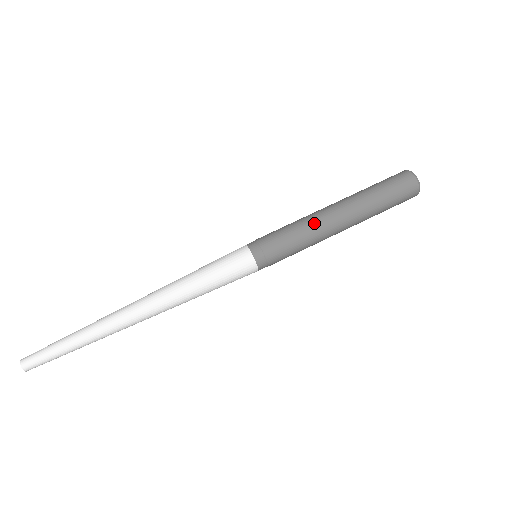
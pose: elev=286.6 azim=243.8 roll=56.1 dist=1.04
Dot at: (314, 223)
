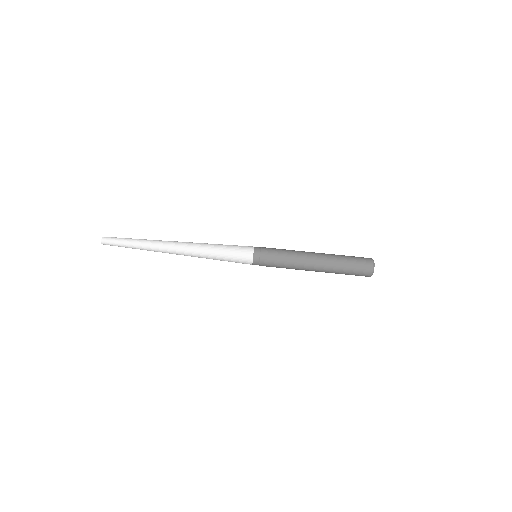
Dot at: (298, 254)
